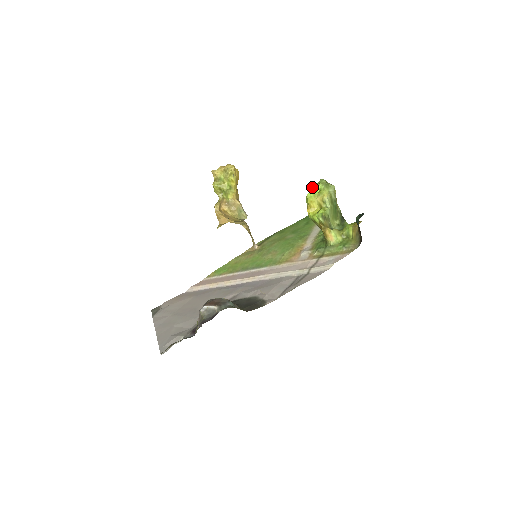
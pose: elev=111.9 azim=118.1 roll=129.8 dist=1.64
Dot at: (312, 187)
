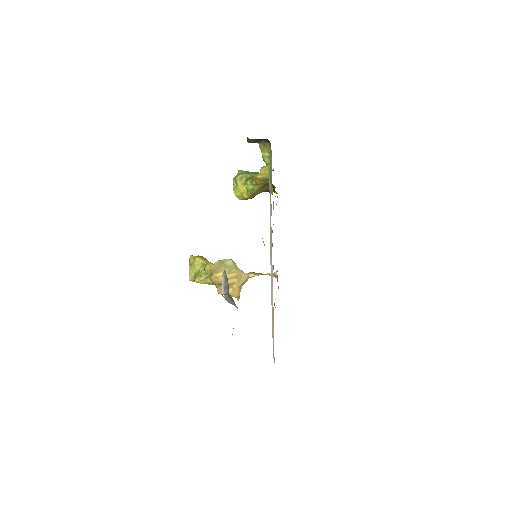
Dot at: occluded
